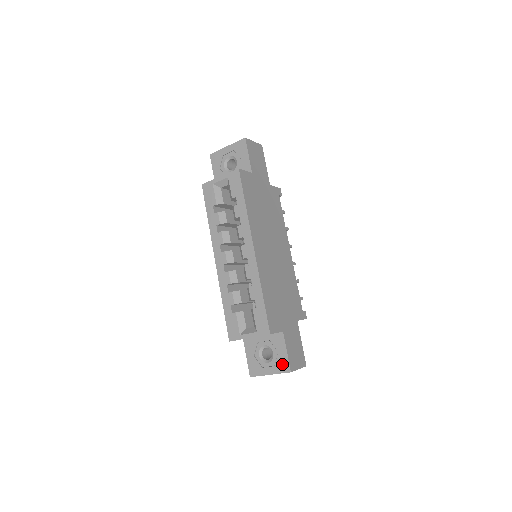
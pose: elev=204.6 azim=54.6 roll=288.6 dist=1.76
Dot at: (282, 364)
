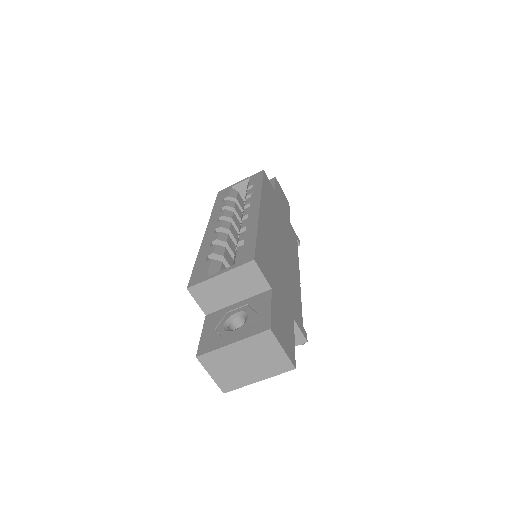
Dot at: (258, 323)
